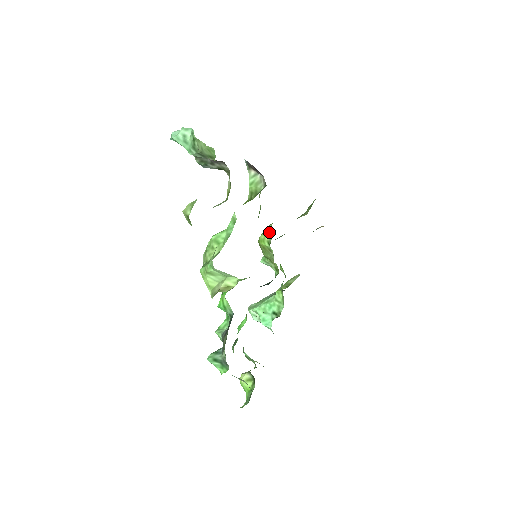
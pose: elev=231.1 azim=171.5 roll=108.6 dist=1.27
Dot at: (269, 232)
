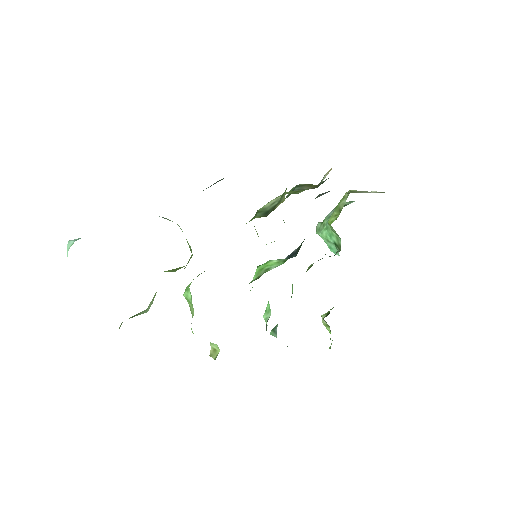
Dot at: (255, 229)
